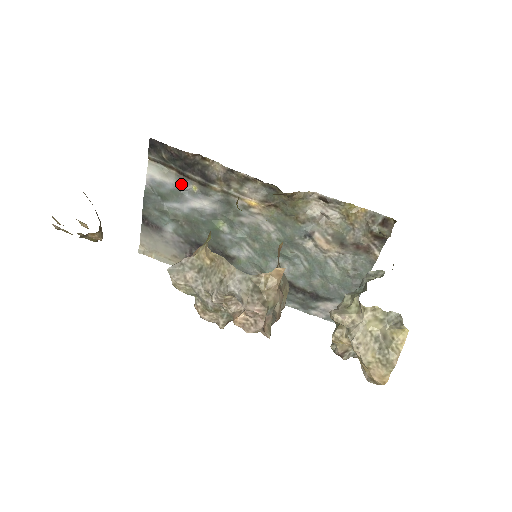
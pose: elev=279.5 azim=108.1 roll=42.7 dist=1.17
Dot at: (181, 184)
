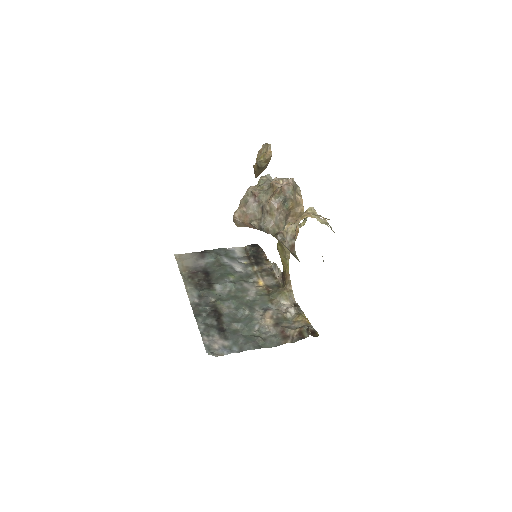
Dot at: (242, 258)
